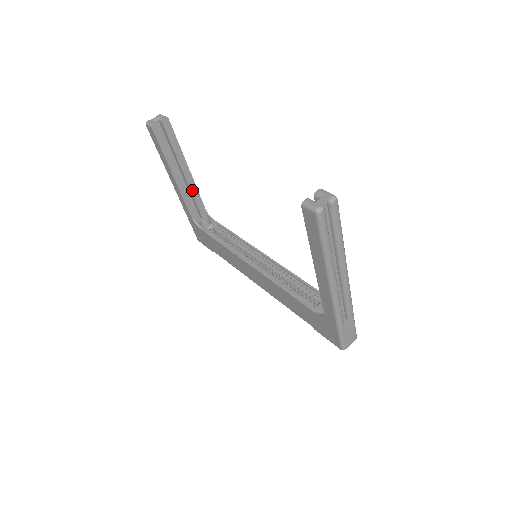
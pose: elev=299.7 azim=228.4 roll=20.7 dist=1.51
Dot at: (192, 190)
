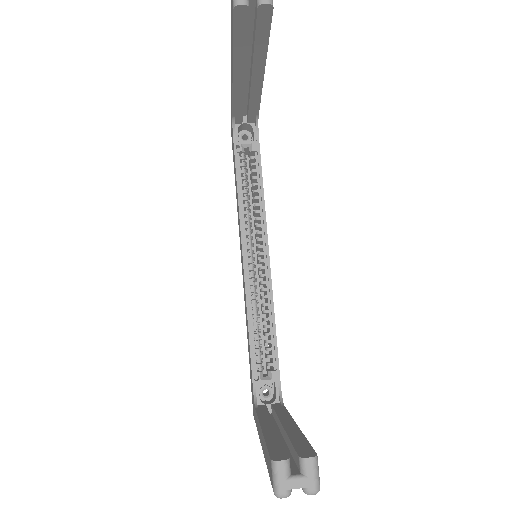
Dot at: (252, 95)
